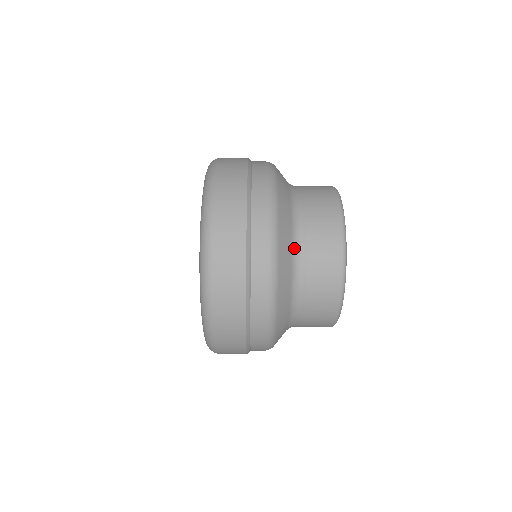
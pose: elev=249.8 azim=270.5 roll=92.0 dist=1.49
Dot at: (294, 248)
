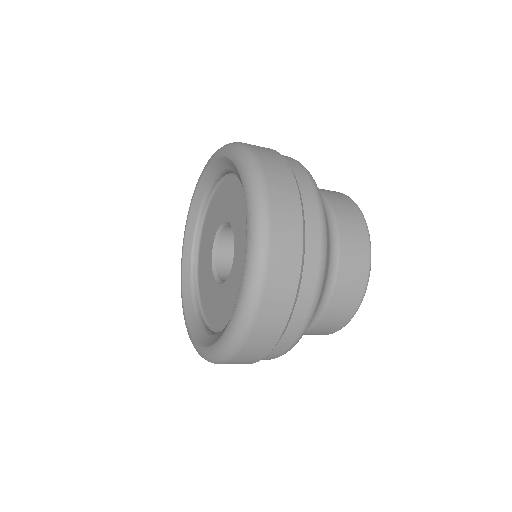
Dot at: occluded
